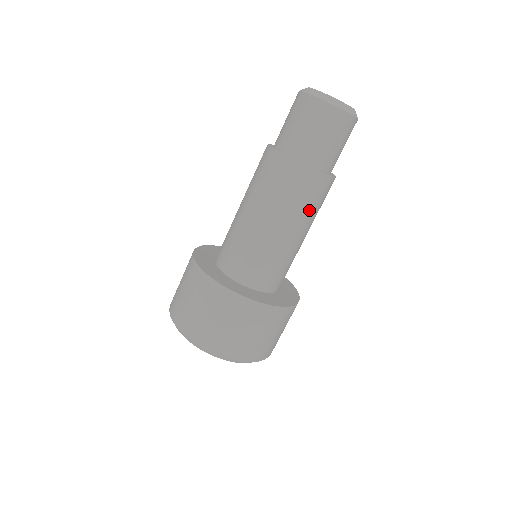
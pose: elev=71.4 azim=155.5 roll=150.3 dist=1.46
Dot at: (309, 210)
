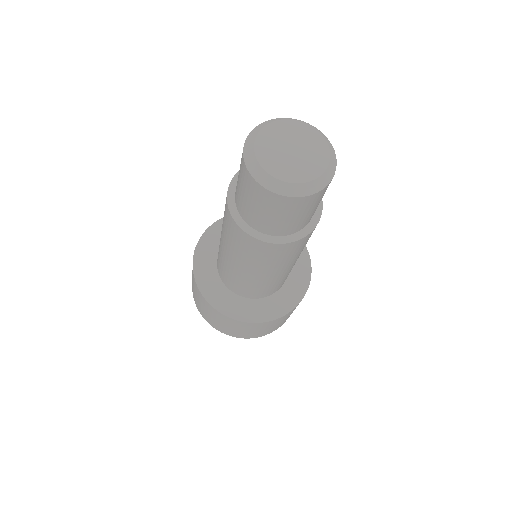
Dot at: (259, 261)
